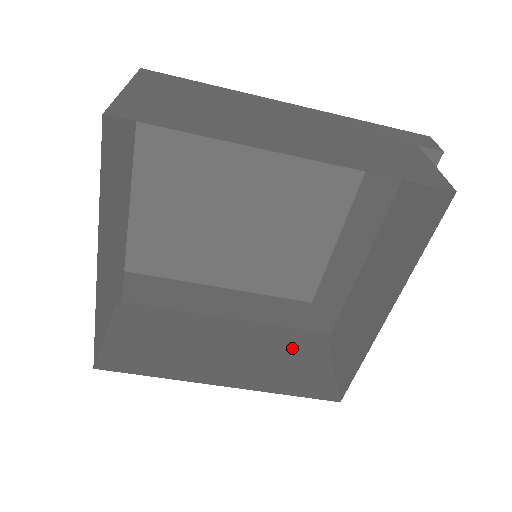
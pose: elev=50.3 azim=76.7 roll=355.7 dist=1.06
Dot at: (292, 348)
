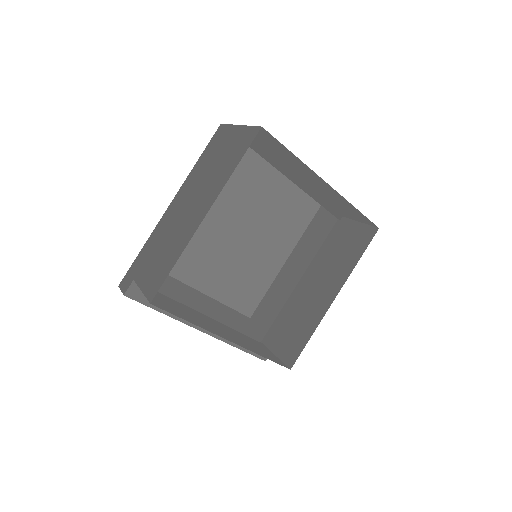
Dot at: (282, 313)
